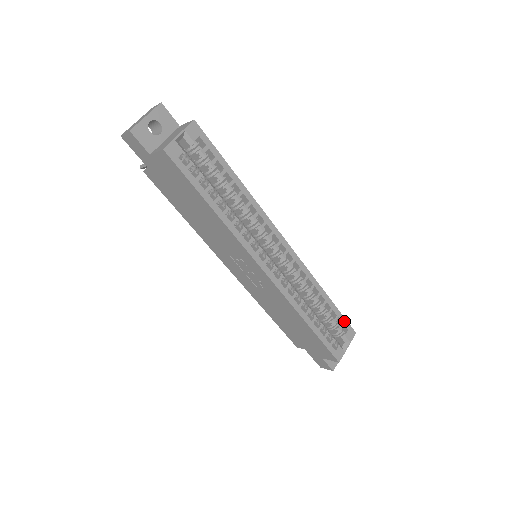
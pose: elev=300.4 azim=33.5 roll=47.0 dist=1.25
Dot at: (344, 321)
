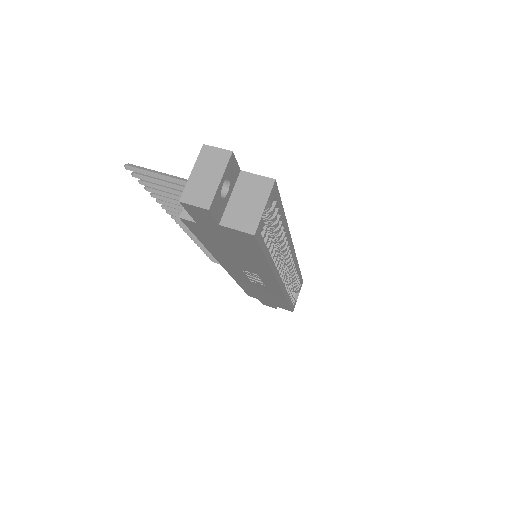
Dot at: (301, 279)
